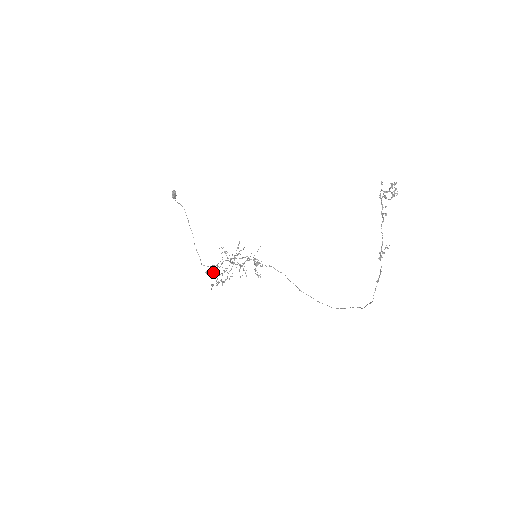
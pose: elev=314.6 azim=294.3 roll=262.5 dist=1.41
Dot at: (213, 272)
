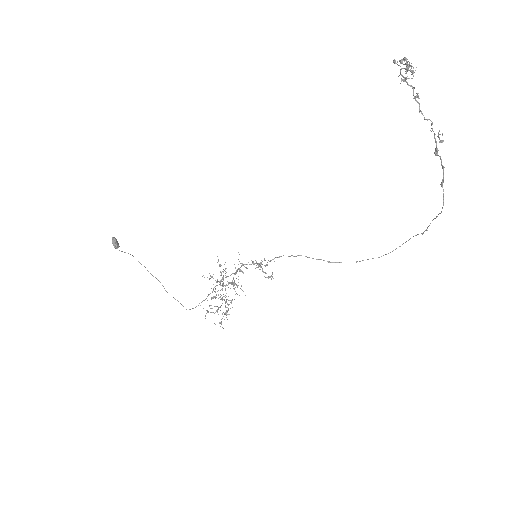
Dot at: occluded
